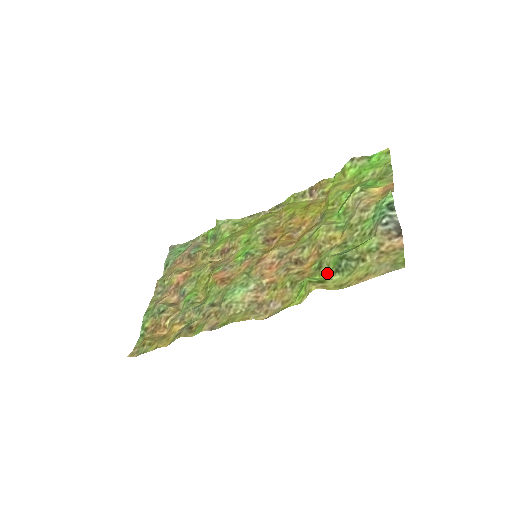
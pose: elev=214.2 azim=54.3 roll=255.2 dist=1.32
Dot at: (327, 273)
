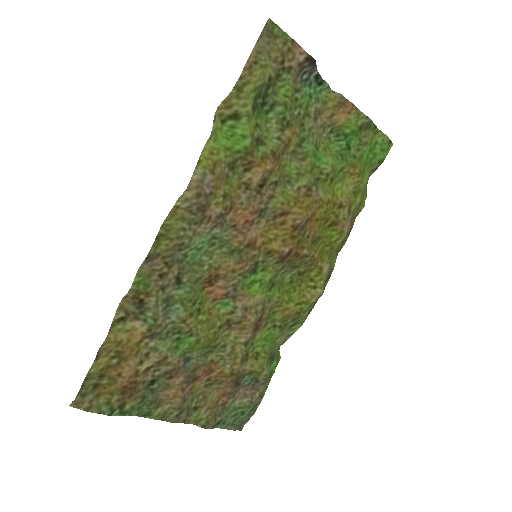
Dot at: (253, 124)
